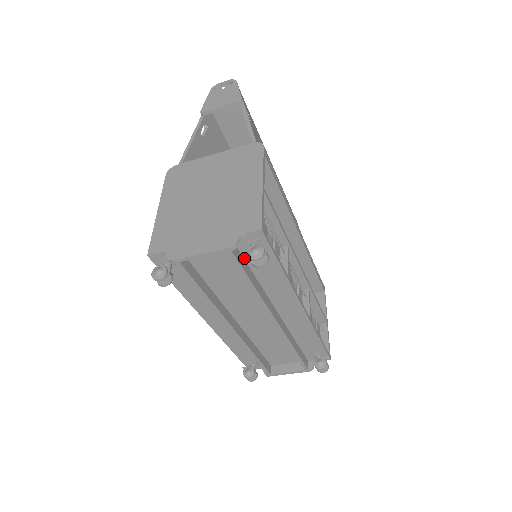
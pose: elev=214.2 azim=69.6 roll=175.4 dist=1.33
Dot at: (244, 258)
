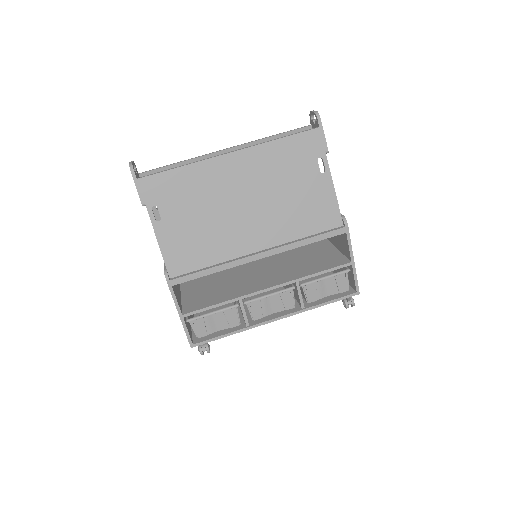
Dot at: occluded
